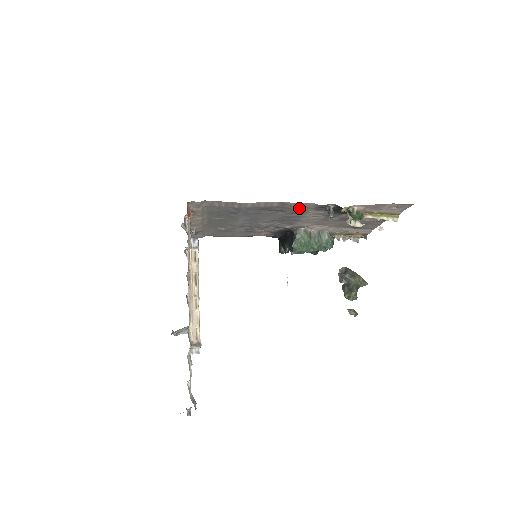
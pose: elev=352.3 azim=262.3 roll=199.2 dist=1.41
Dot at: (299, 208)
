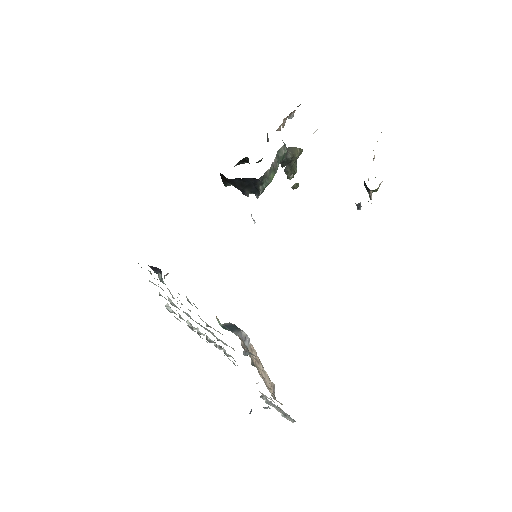
Dot at: occluded
